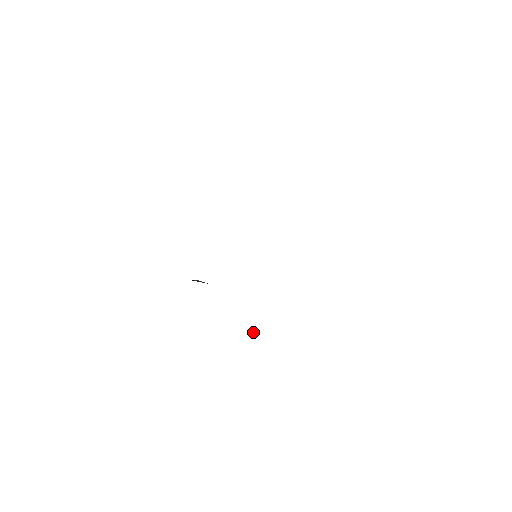
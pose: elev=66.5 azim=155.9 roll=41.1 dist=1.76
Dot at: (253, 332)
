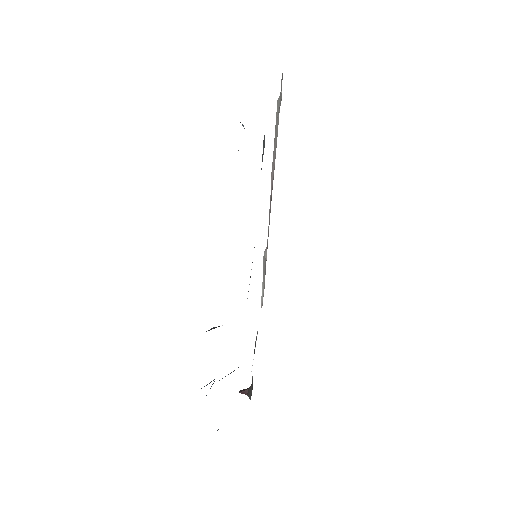
Dot at: (245, 391)
